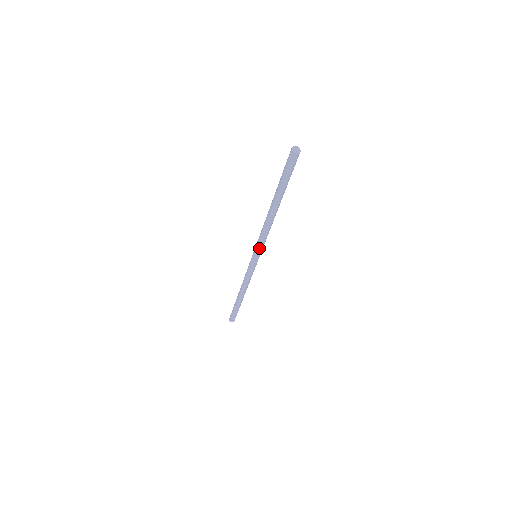
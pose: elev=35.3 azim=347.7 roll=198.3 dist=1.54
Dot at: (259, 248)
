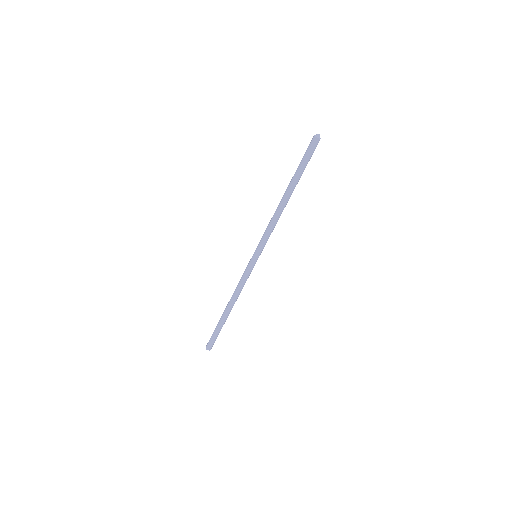
Dot at: (263, 244)
